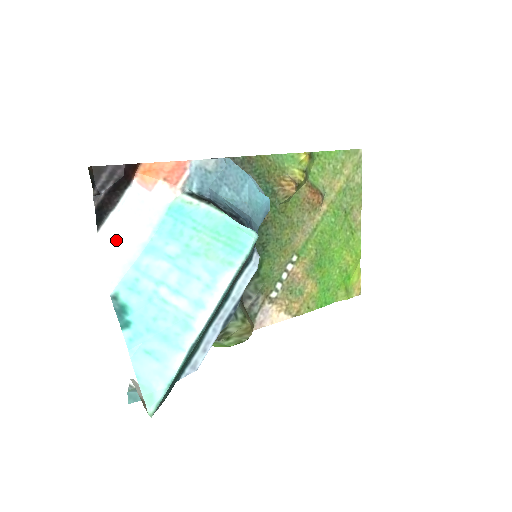
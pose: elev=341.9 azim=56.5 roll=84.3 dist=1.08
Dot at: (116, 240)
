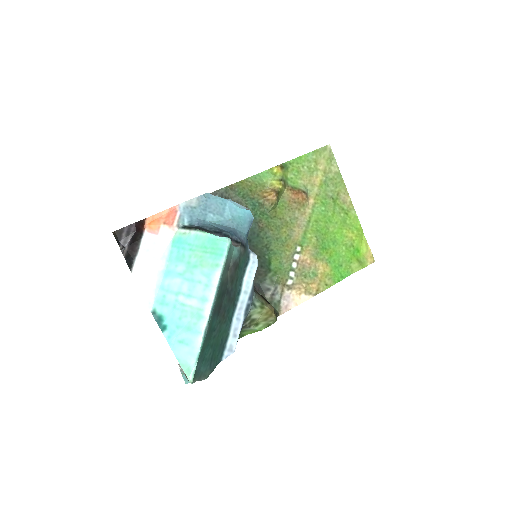
Dot at: (145, 274)
